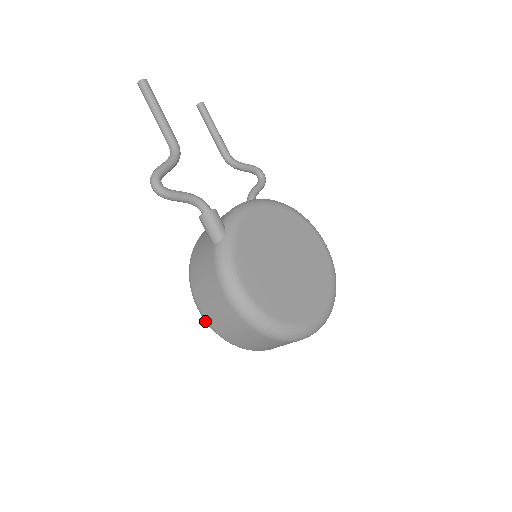
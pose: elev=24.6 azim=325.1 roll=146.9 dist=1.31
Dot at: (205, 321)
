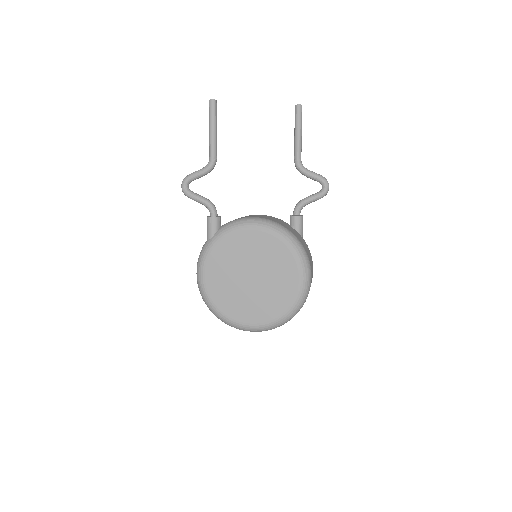
Dot at: occluded
